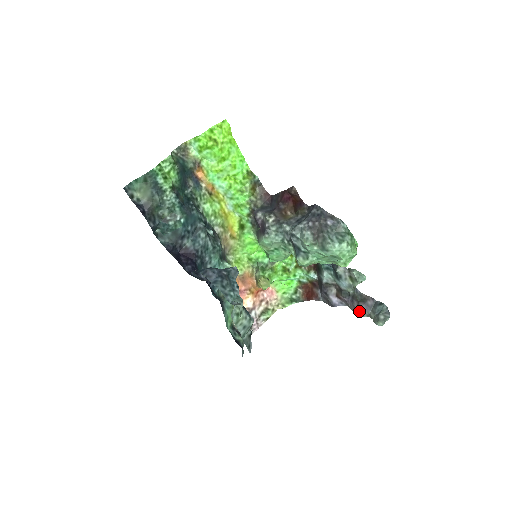
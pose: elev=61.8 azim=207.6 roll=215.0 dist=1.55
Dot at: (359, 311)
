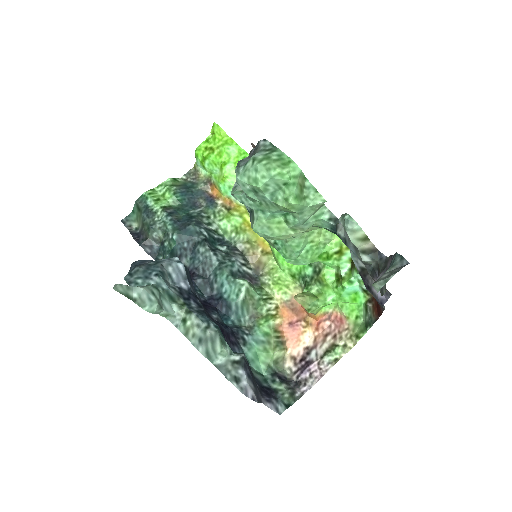
Dot at: occluded
